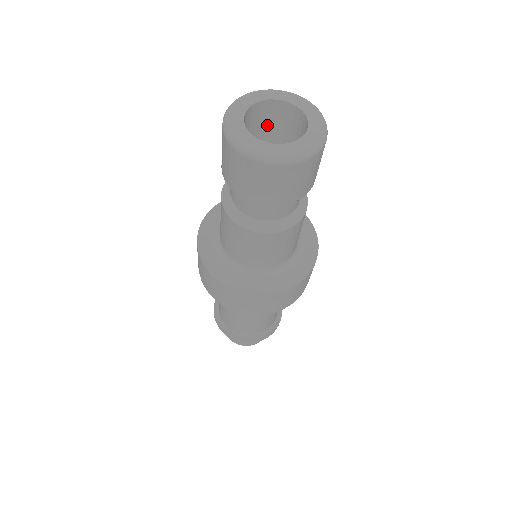
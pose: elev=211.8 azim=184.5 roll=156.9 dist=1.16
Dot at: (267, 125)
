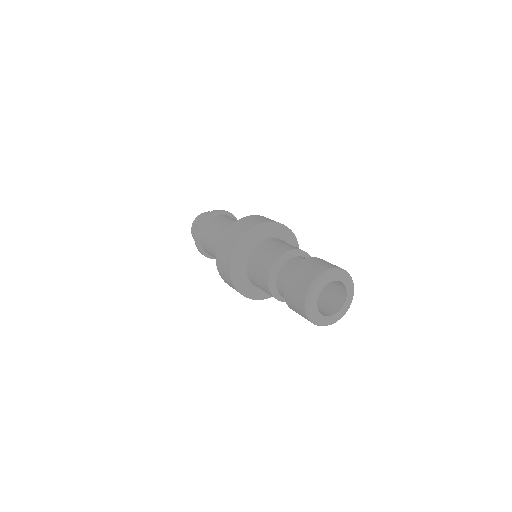
Dot at: occluded
